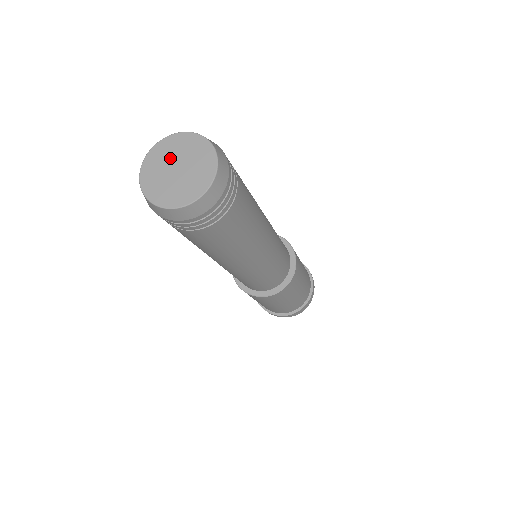
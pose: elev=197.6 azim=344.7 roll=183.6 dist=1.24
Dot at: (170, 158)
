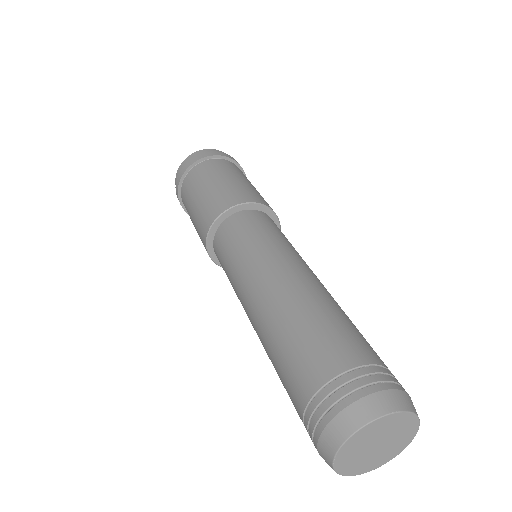
Dot at: (363, 447)
